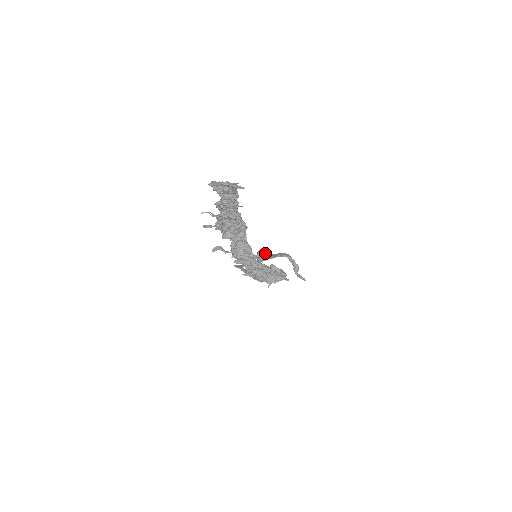
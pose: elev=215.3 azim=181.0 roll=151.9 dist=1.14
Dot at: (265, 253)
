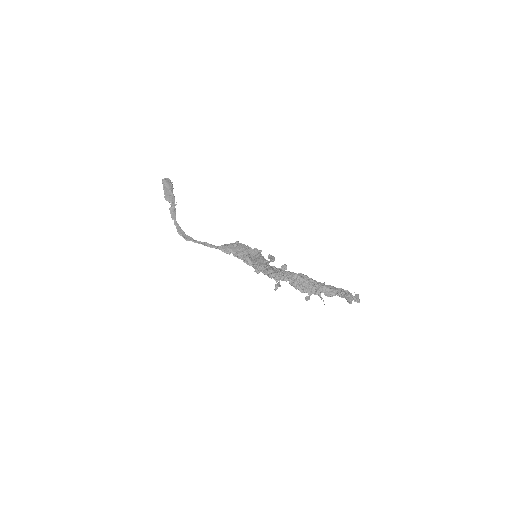
Dot at: occluded
